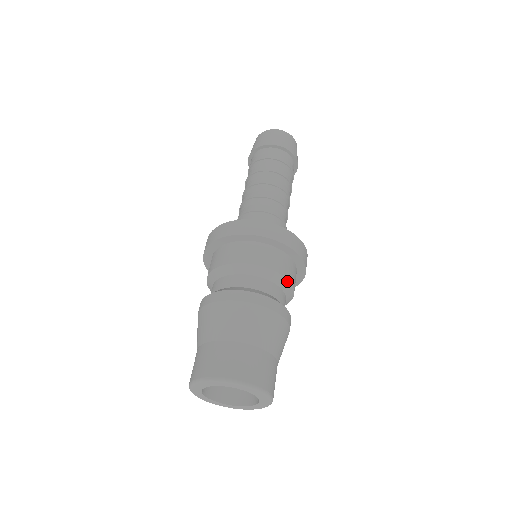
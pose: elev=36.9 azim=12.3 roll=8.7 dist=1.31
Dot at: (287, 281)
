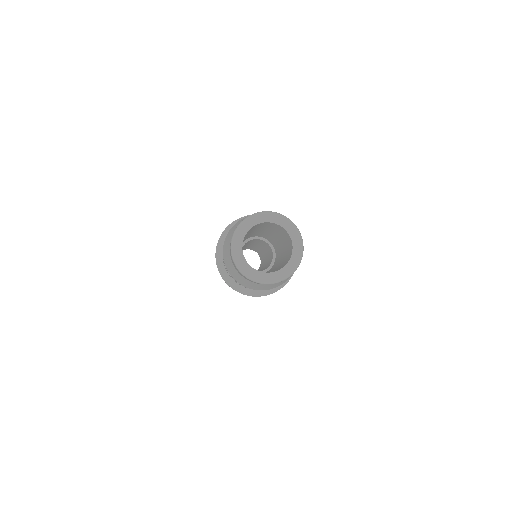
Dot at: occluded
